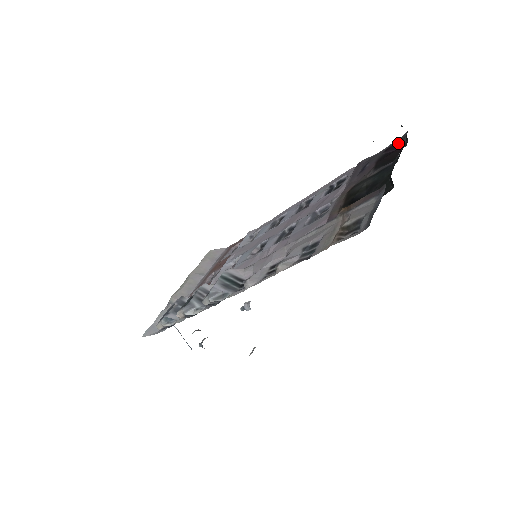
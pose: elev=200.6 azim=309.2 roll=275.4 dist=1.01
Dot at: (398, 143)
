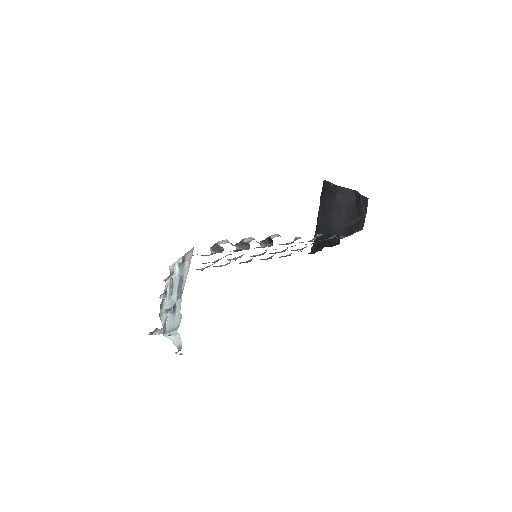
Dot at: (309, 253)
